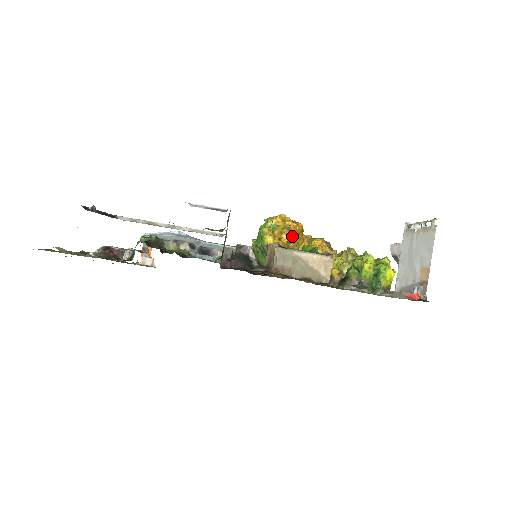
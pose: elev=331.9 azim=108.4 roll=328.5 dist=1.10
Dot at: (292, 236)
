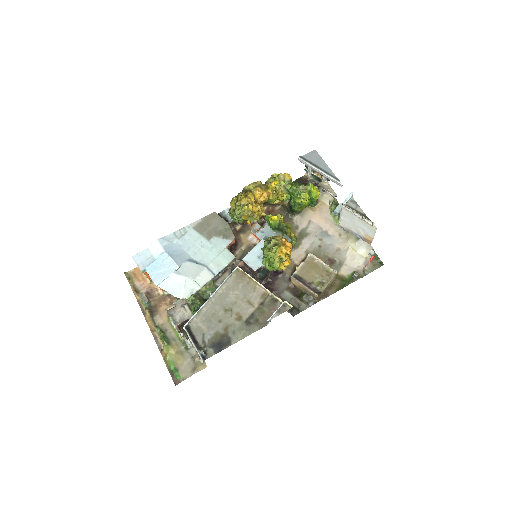
Dot at: occluded
